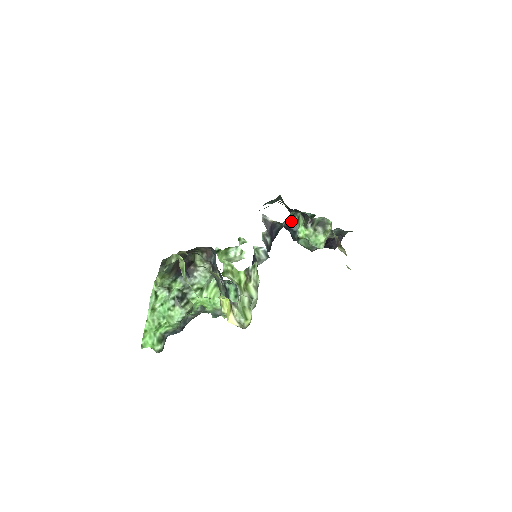
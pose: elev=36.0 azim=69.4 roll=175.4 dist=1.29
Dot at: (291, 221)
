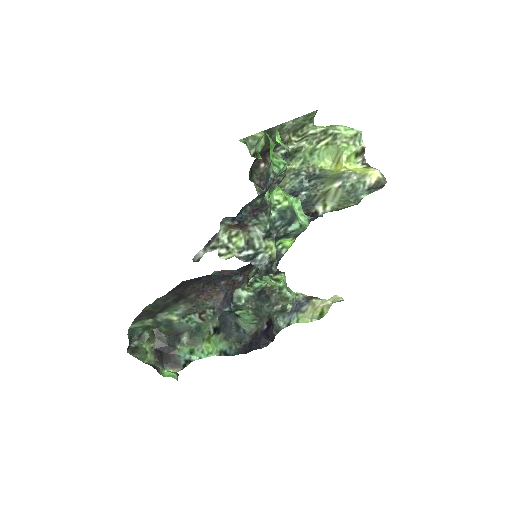
Dot at: (243, 287)
